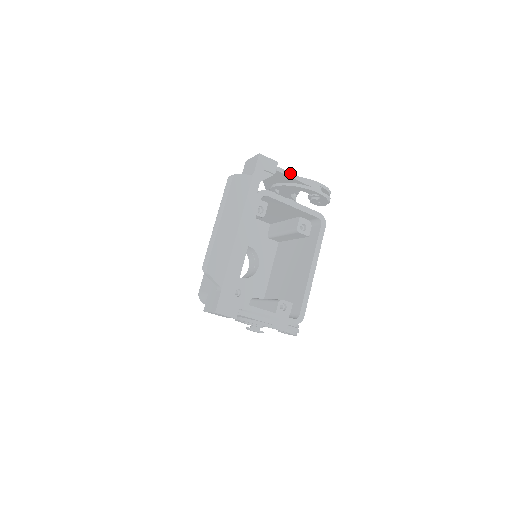
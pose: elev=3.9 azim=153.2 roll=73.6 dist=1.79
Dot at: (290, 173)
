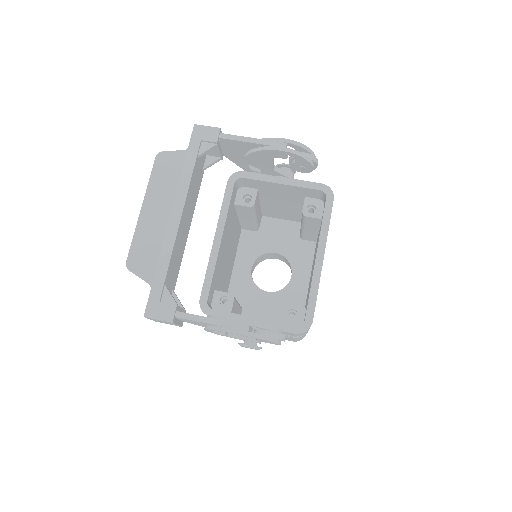
Dot at: (238, 136)
